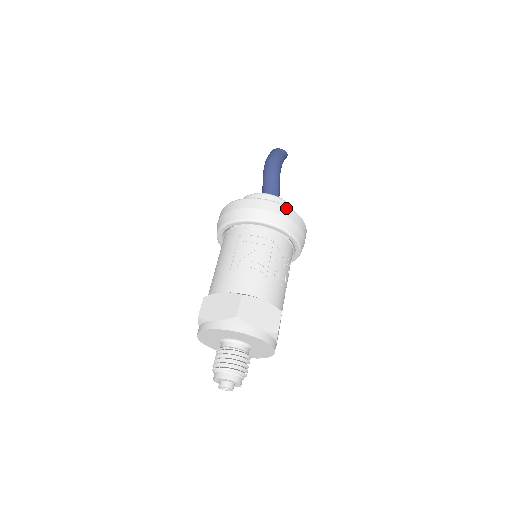
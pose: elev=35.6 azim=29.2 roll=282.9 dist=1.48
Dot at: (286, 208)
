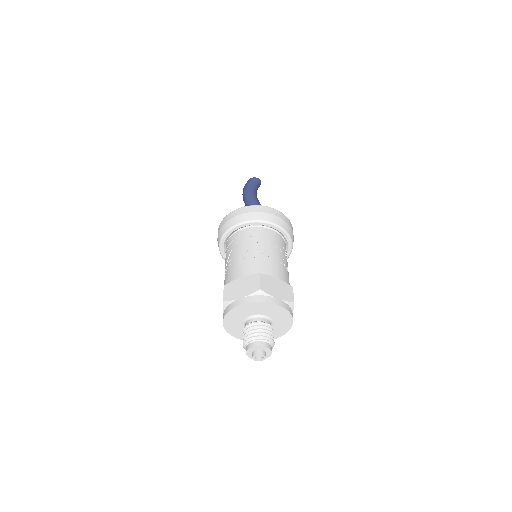
Dot at: (237, 210)
